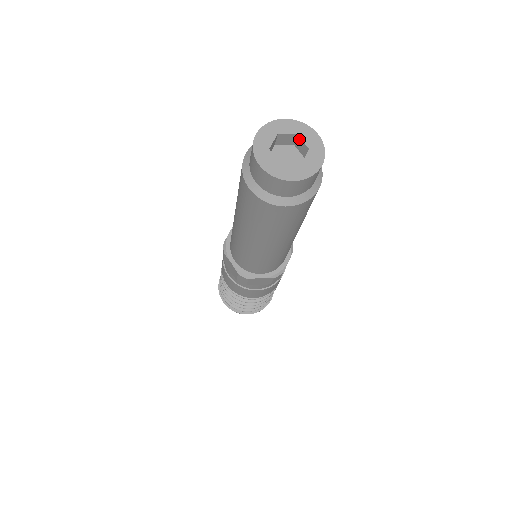
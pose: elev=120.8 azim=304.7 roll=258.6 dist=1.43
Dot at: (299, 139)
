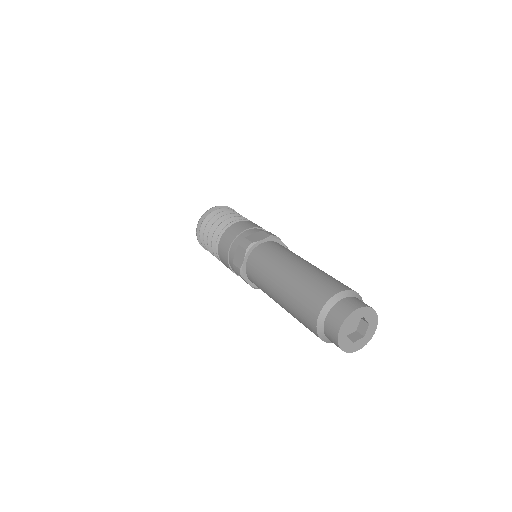
Dot at: (363, 318)
